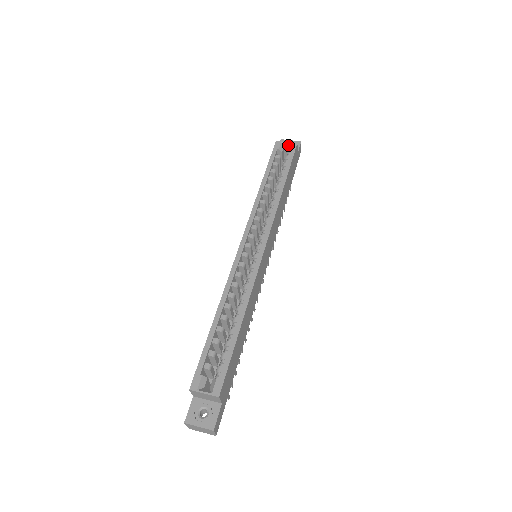
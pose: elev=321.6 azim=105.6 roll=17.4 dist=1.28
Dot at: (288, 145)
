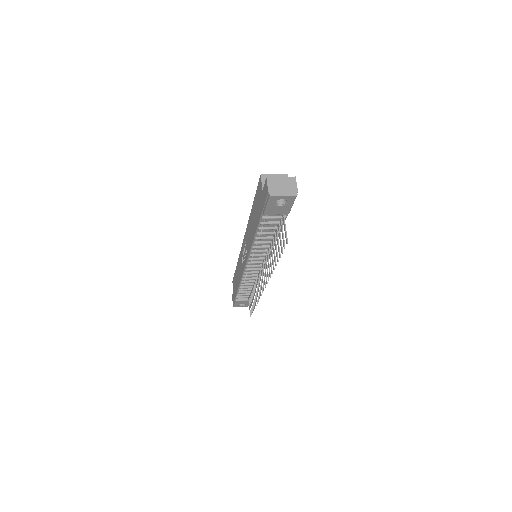
Dot at: occluded
